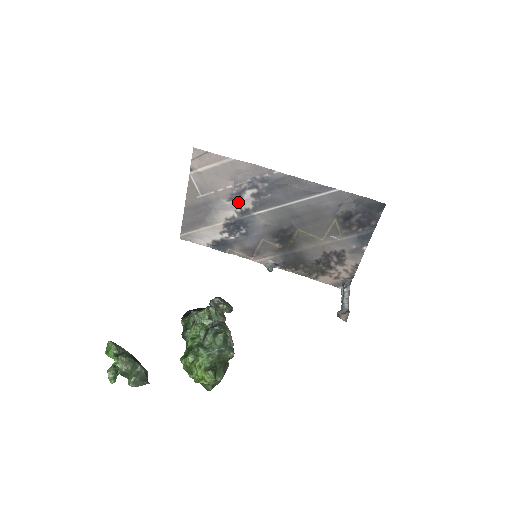
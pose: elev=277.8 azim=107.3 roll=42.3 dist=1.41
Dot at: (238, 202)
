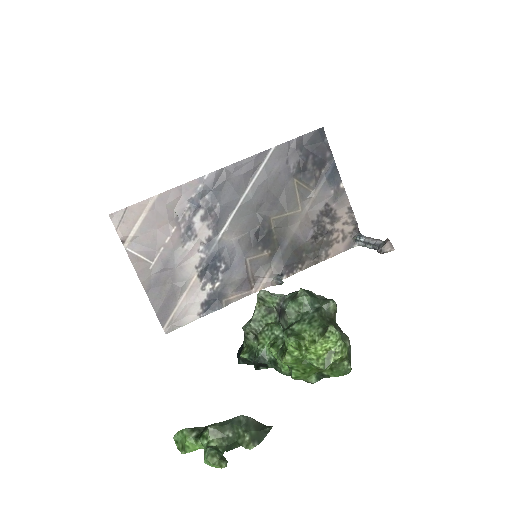
Dot at: (194, 239)
